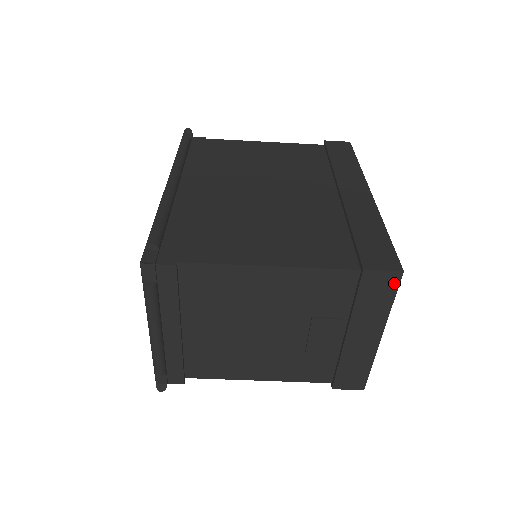
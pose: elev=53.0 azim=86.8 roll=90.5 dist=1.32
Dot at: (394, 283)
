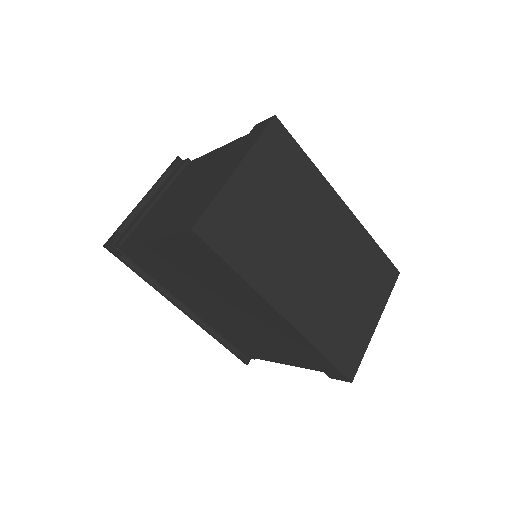
Dot at: (353, 372)
